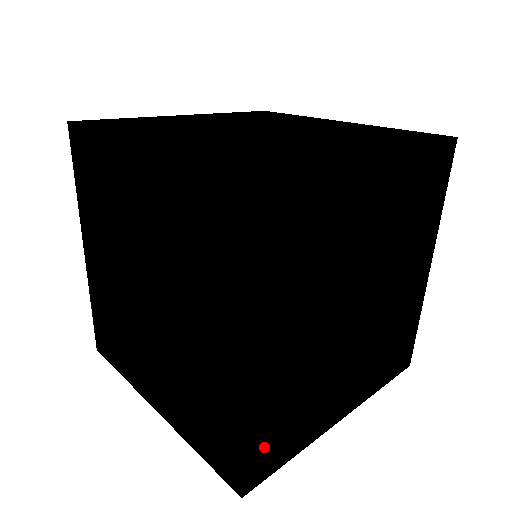
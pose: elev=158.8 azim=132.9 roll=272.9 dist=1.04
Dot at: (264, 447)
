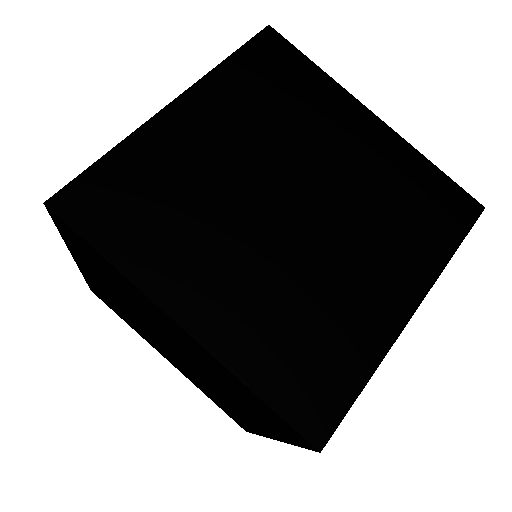
Dot at: occluded
